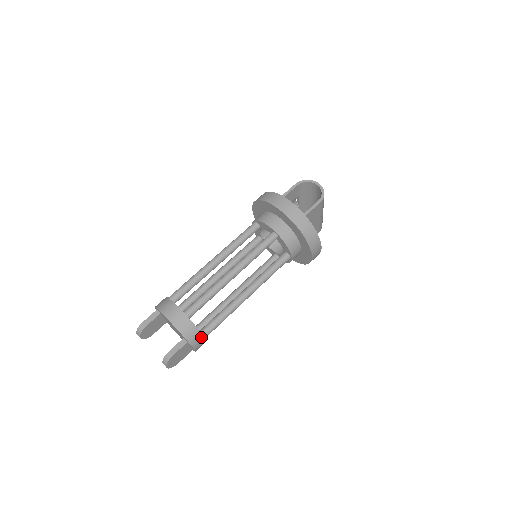
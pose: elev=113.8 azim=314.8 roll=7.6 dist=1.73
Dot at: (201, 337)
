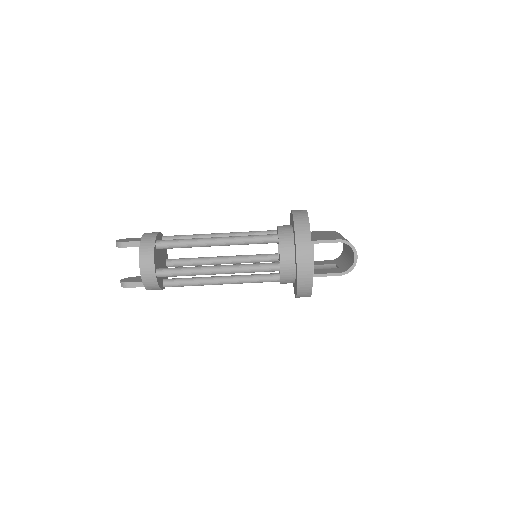
Dot at: (160, 289)
